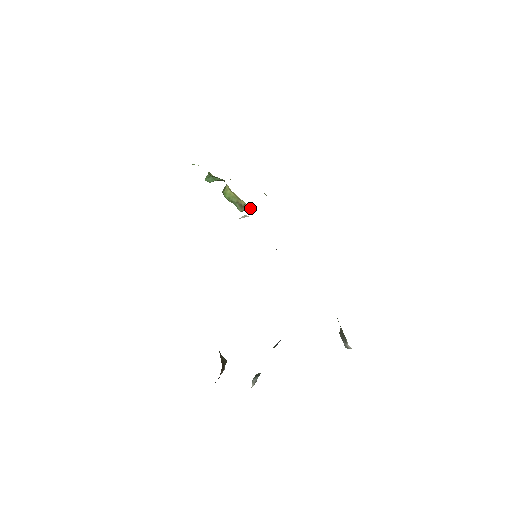
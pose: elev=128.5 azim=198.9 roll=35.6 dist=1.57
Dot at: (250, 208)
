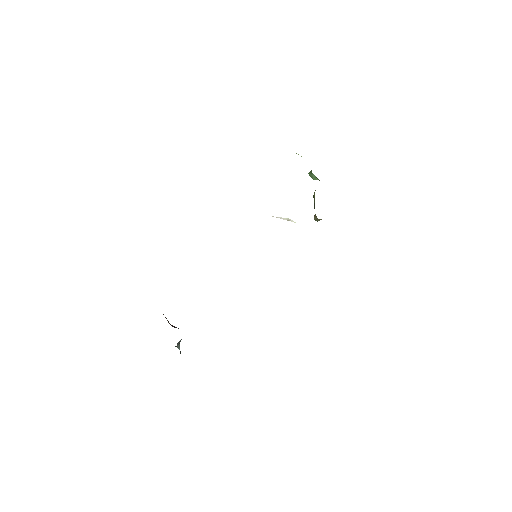
Dot at: occluded
